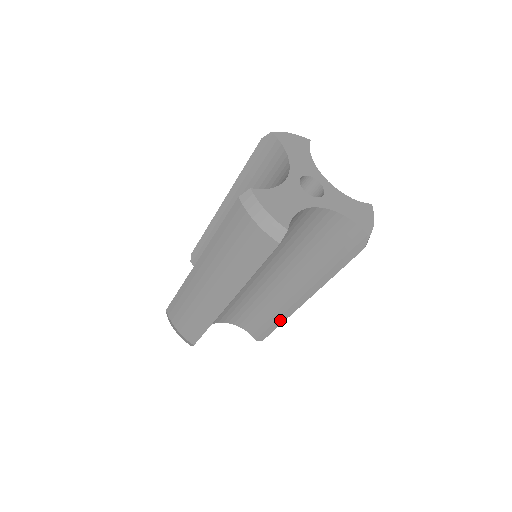
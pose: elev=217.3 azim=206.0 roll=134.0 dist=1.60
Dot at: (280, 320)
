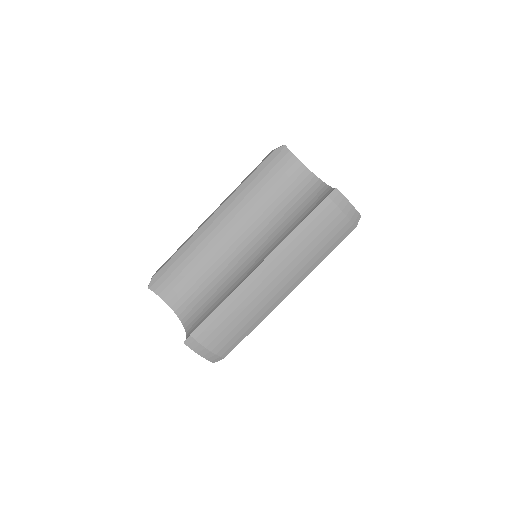
Dot at: (223, 302)
